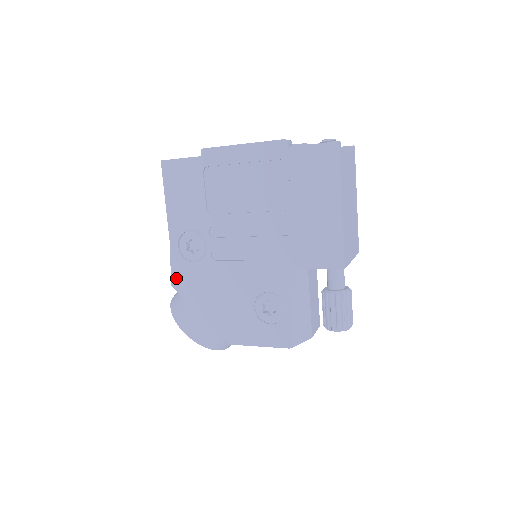
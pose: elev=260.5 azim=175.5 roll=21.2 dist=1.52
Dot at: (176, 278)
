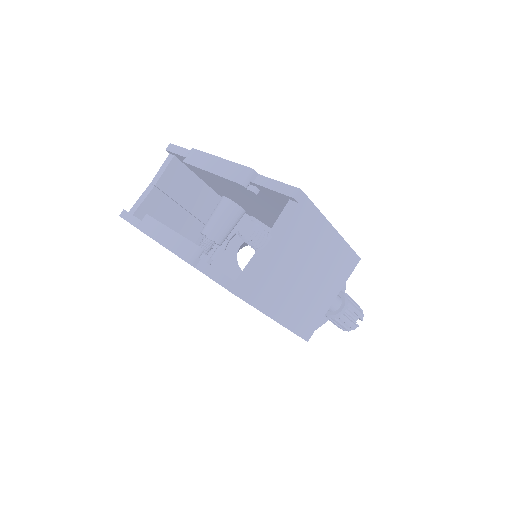
Dot at: occluded
